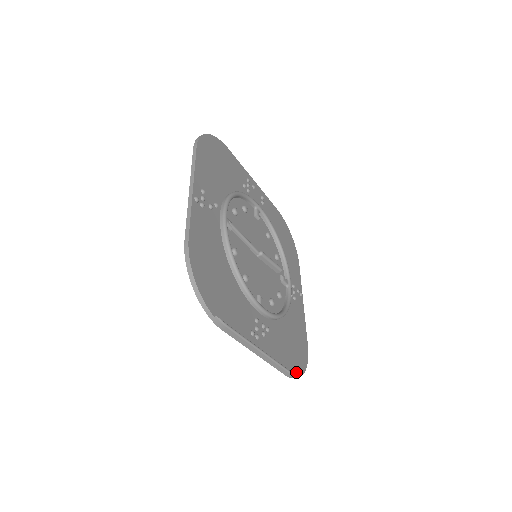
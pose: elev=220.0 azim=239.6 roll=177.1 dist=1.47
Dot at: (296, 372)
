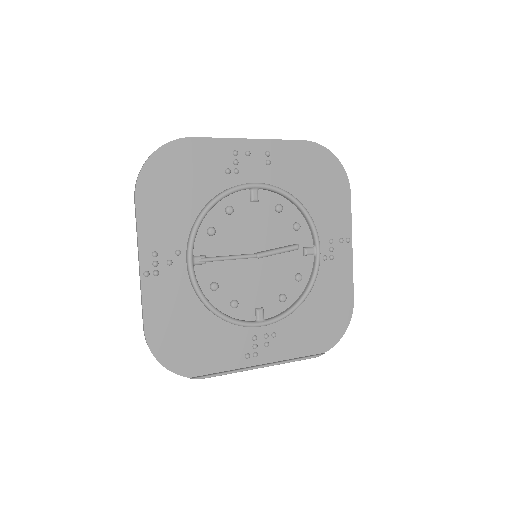
Dot at: (325, 347)
